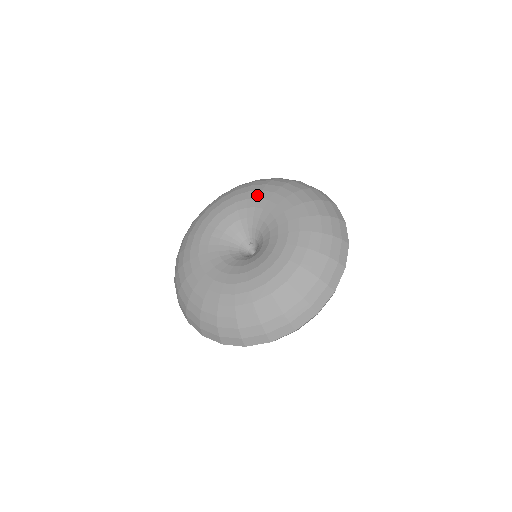
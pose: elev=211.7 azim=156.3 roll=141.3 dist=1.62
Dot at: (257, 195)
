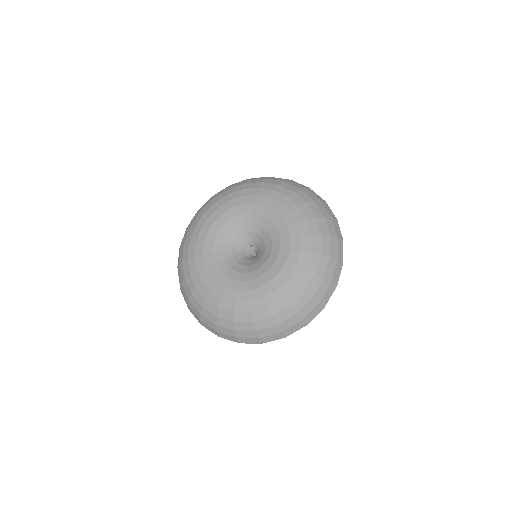
Dot at: (252, 200)
